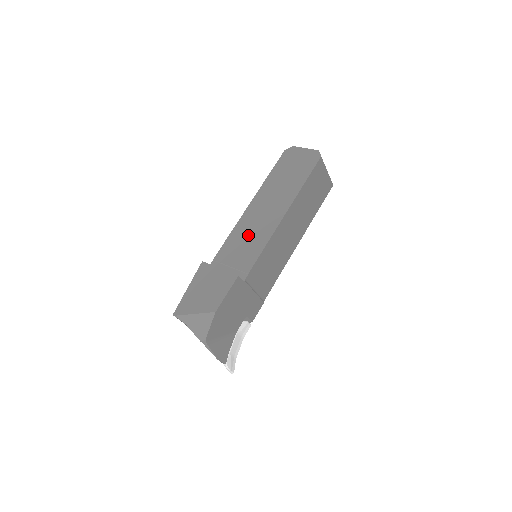
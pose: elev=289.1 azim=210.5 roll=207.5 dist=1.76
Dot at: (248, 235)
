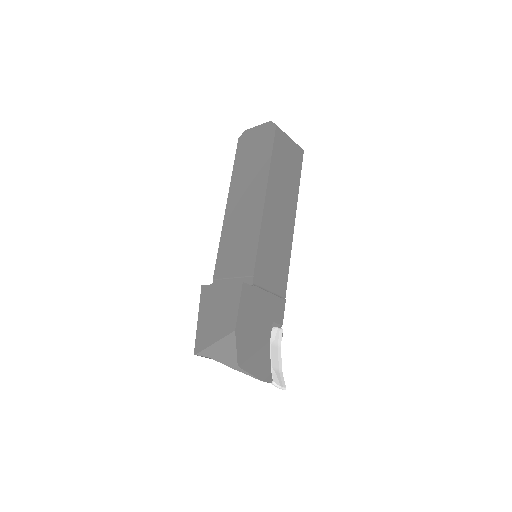
Dot at: (237, 237)
